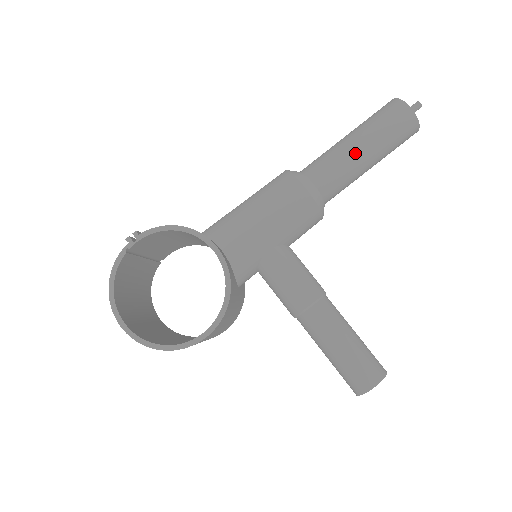
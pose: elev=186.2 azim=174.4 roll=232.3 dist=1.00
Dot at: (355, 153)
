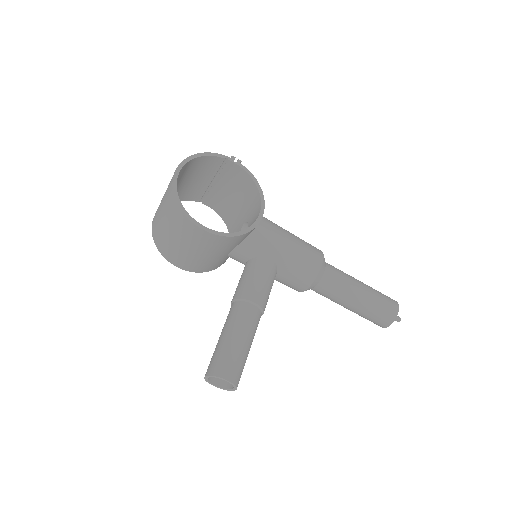
Dot at: (356, 288)
